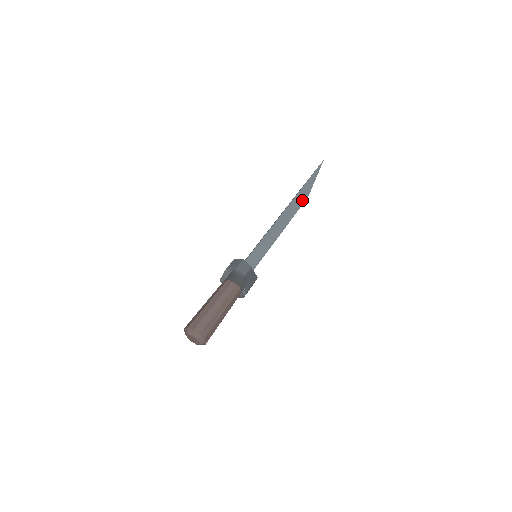
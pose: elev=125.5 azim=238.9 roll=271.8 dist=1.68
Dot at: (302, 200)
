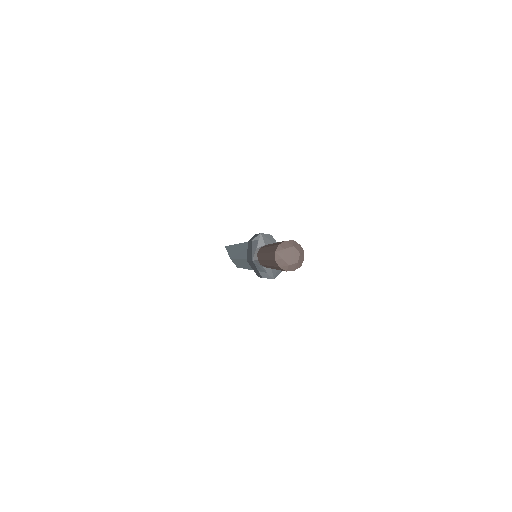
Dot at: occluded
